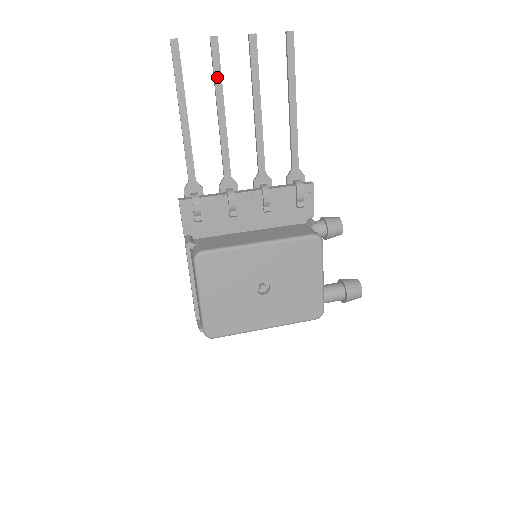
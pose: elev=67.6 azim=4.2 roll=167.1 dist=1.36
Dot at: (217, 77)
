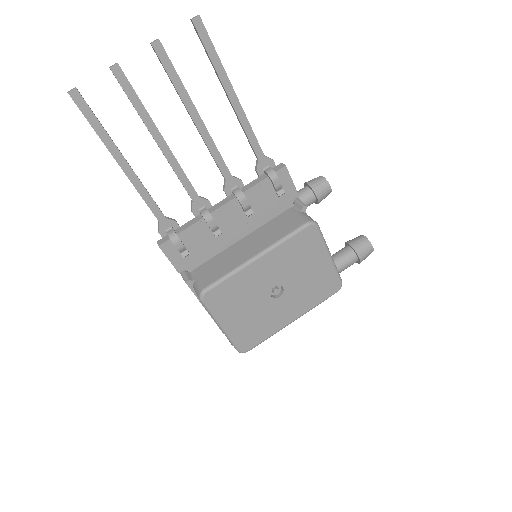
Dot at: (138, 107)
